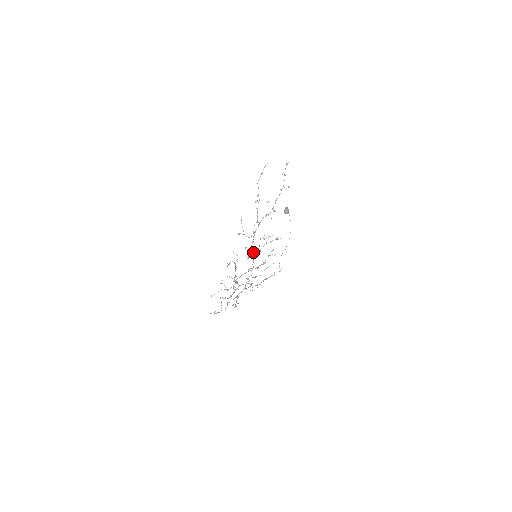
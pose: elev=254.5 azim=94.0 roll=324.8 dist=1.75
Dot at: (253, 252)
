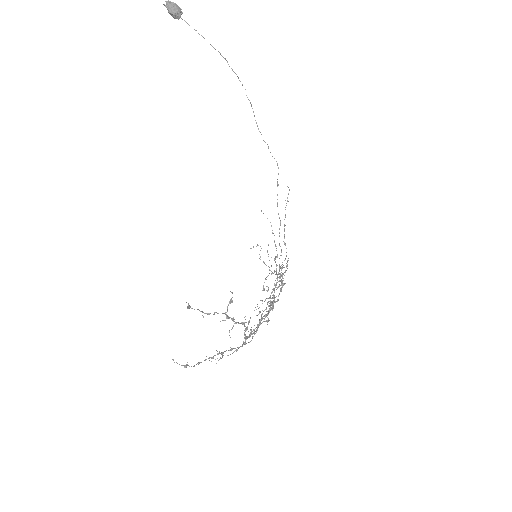
Dot at: occluded
